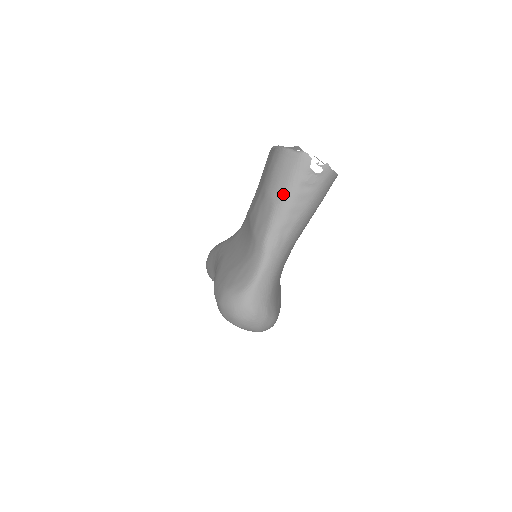
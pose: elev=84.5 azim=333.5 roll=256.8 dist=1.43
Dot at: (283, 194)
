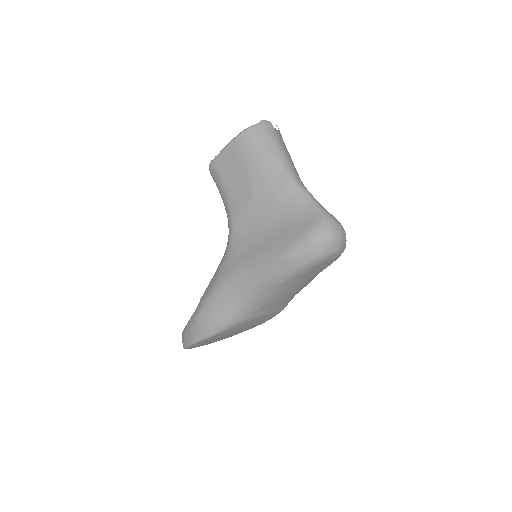
Dot at: (276, 150)
